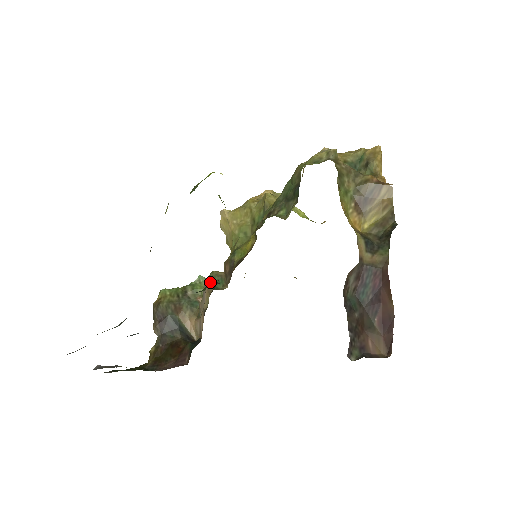
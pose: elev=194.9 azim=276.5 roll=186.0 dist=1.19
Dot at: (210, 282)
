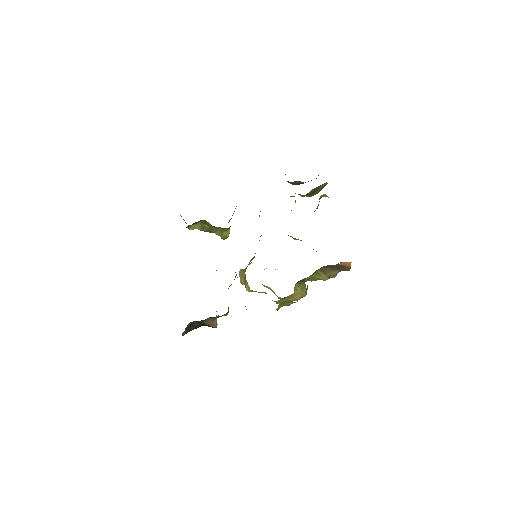
Dot at: occluded
